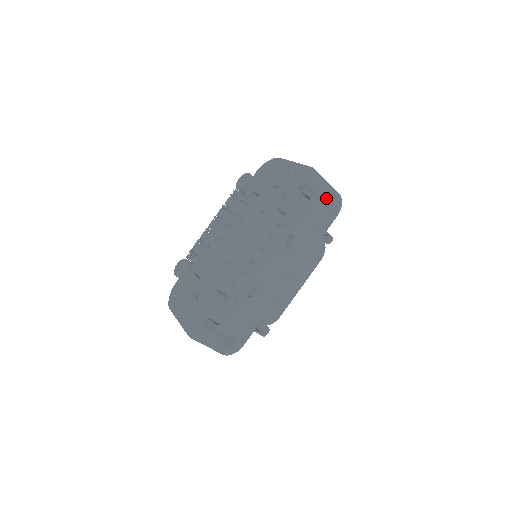
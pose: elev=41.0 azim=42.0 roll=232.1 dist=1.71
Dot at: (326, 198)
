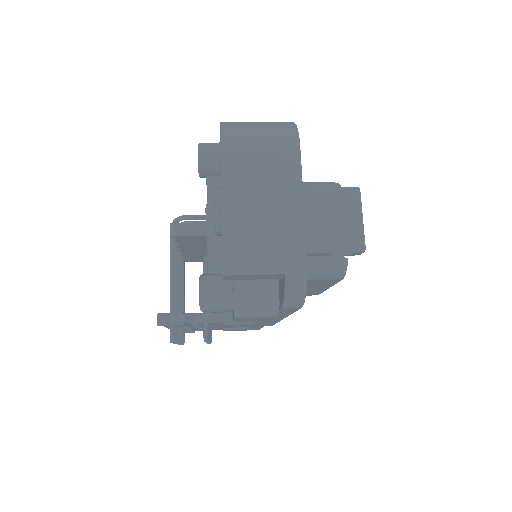
Dot at: (280, 278)
